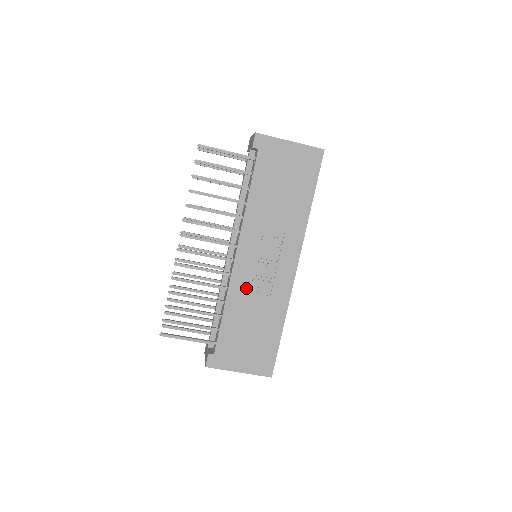
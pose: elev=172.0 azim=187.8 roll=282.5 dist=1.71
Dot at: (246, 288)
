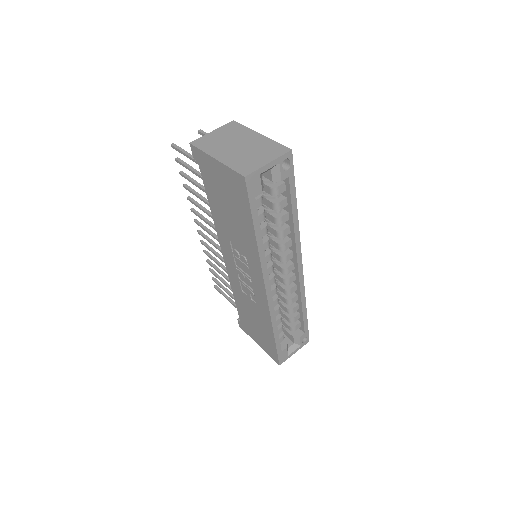
Dot at: (239, 287)
